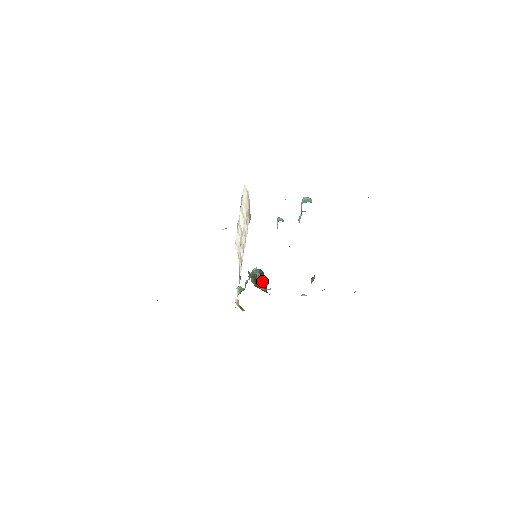
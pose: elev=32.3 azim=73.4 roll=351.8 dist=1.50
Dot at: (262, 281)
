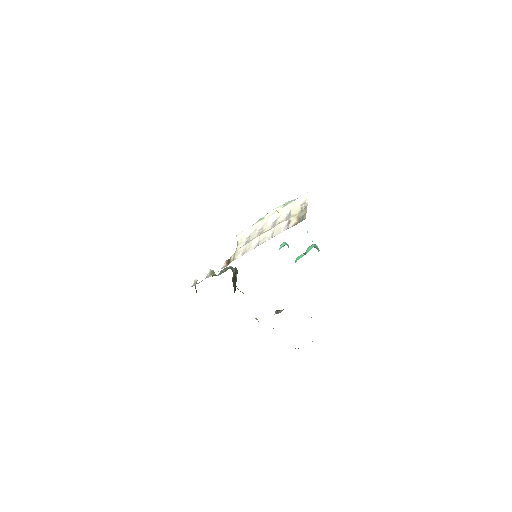
Dot at: (236, 281)
